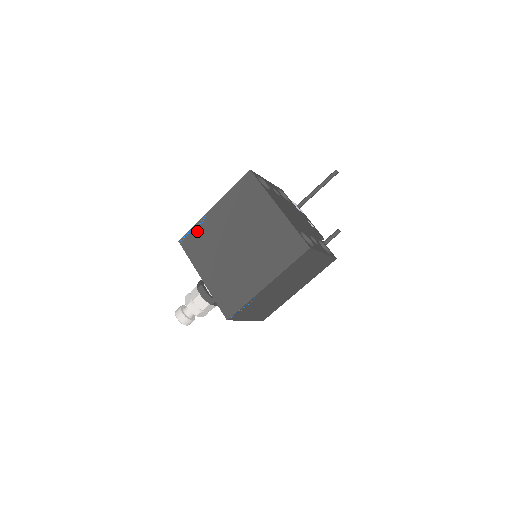
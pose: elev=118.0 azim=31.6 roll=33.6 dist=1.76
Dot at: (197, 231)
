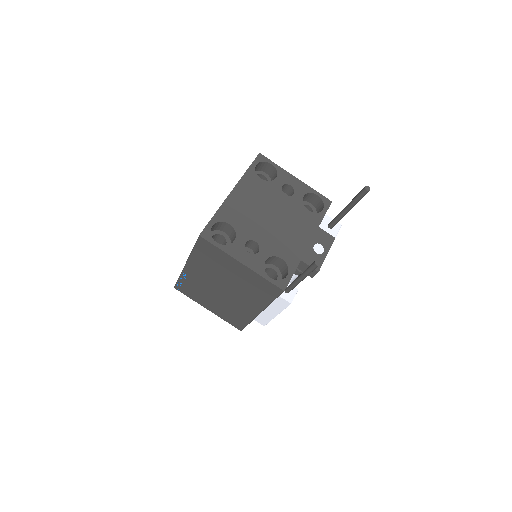
Dot at: occluded
